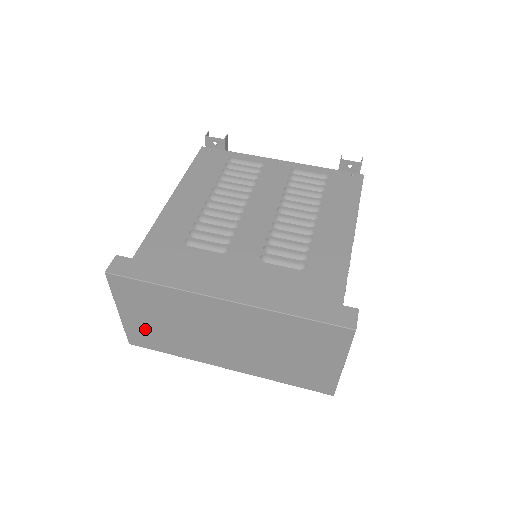
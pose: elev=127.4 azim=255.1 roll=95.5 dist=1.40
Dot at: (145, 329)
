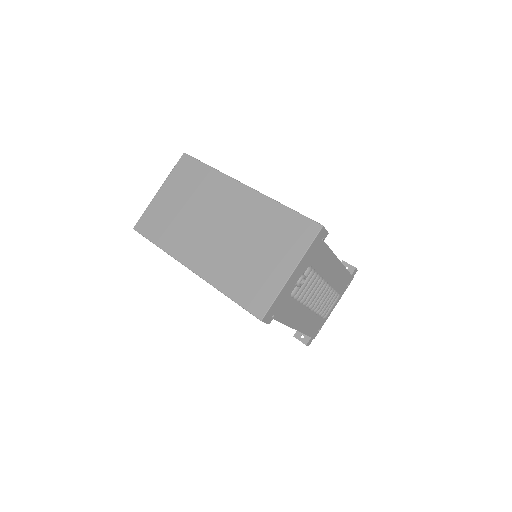
Dot at: (162, 211)
